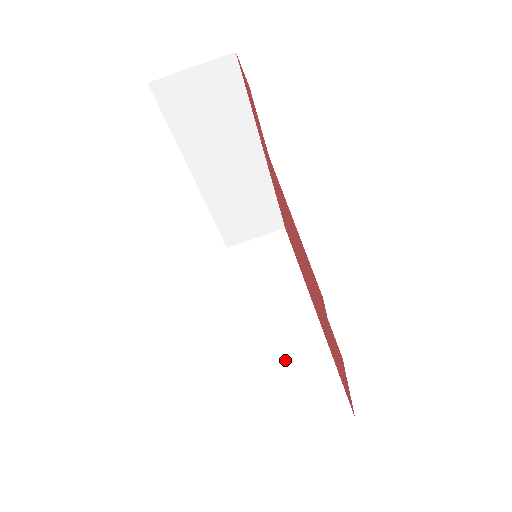
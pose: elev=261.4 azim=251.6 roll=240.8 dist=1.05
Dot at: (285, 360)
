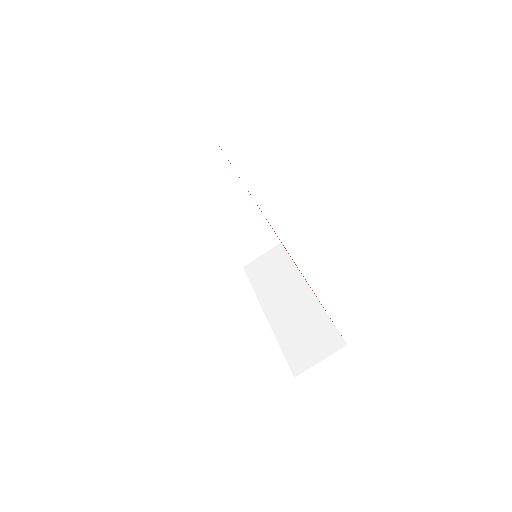
Dot at: (296, 325)
